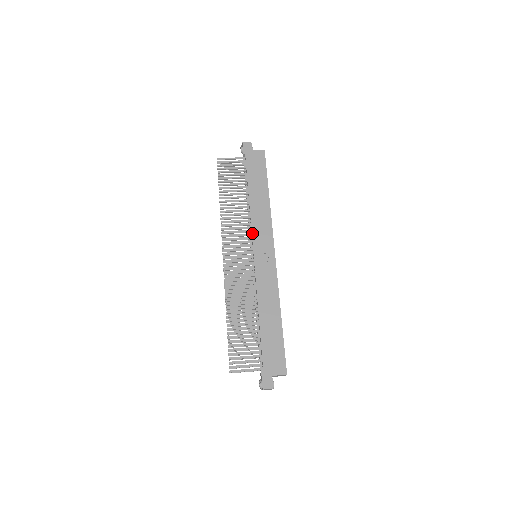
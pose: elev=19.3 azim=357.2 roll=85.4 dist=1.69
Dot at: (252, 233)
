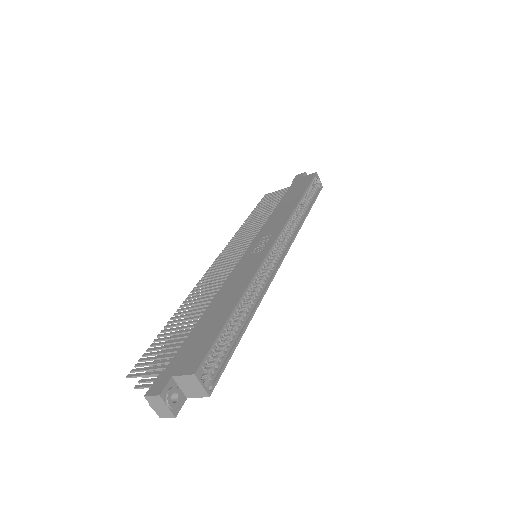
Dot at: (259, 232)
